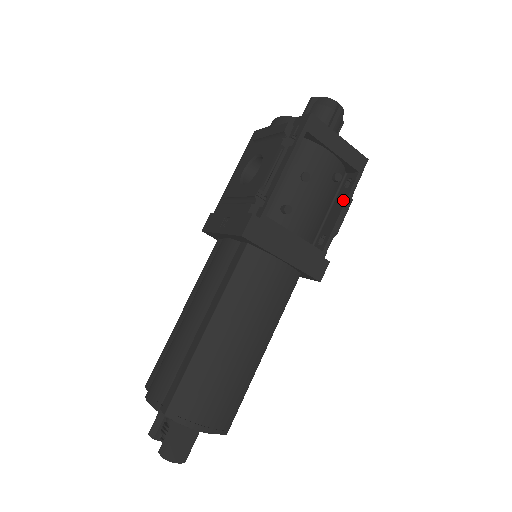
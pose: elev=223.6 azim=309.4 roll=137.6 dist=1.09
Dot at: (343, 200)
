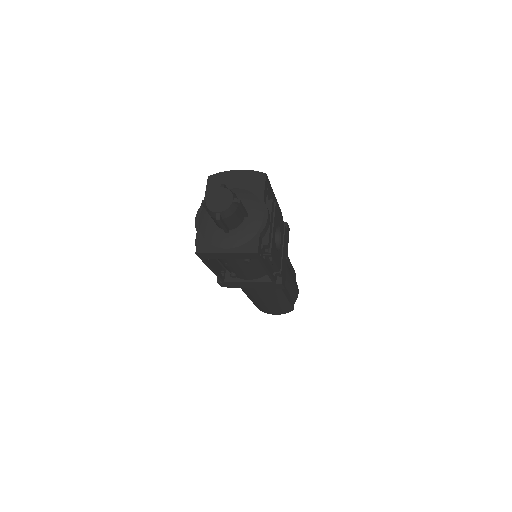
Dot at: occluded
